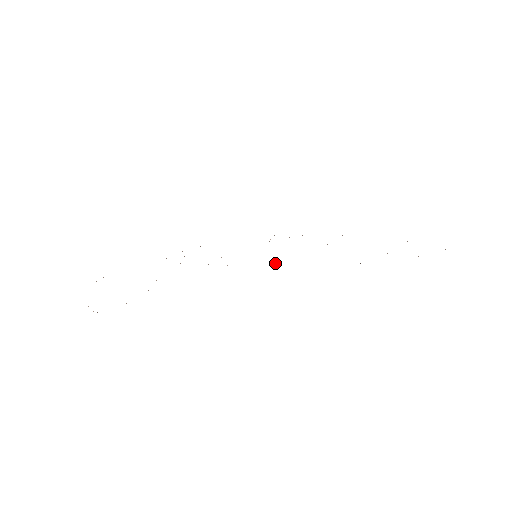
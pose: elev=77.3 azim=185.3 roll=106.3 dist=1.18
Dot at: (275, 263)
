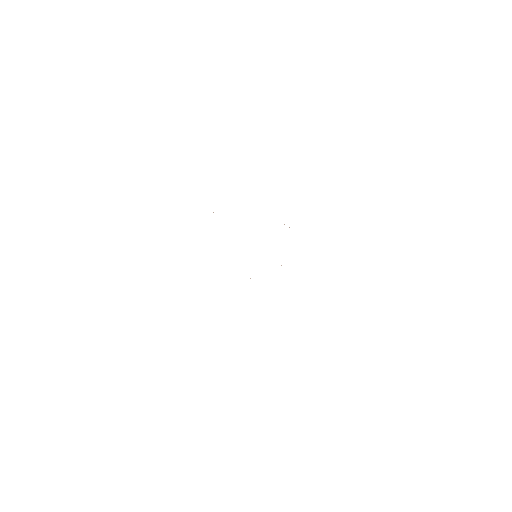
Dot at: occluded
